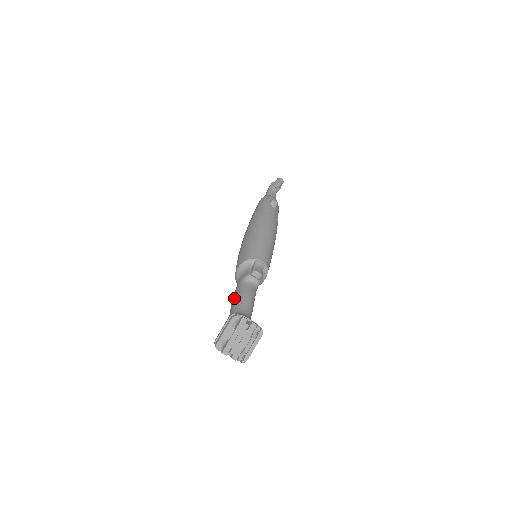
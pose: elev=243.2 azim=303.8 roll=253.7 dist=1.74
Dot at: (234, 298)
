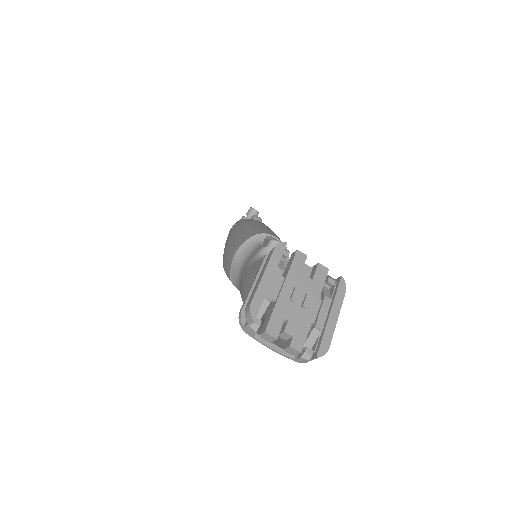
Dot at: (247, 276)
